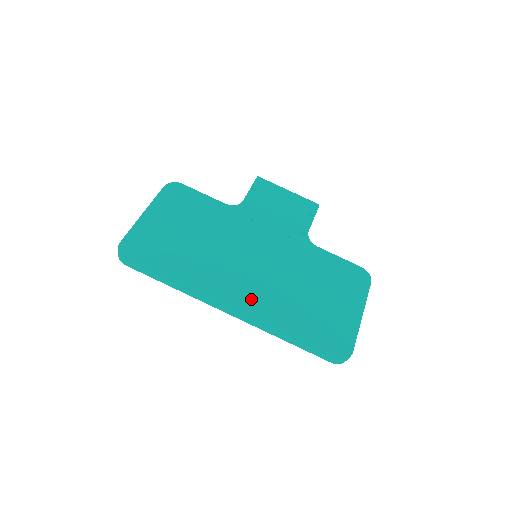
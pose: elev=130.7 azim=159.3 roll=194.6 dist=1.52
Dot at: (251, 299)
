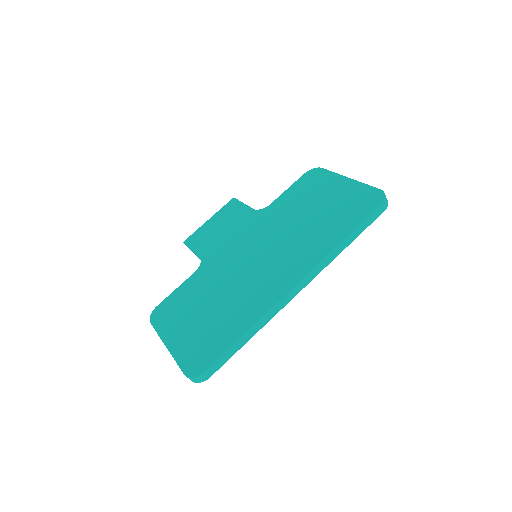
Dot at: (295, 264)
